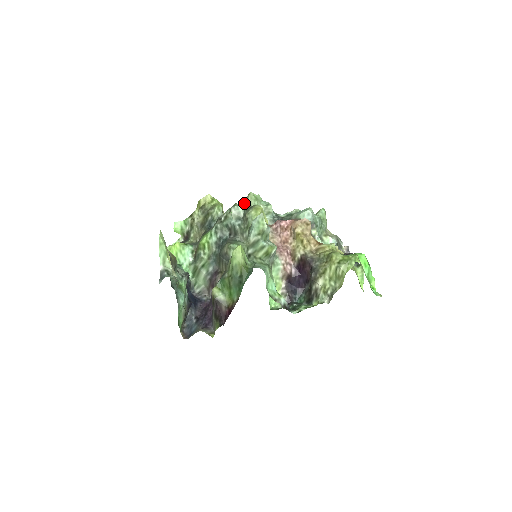
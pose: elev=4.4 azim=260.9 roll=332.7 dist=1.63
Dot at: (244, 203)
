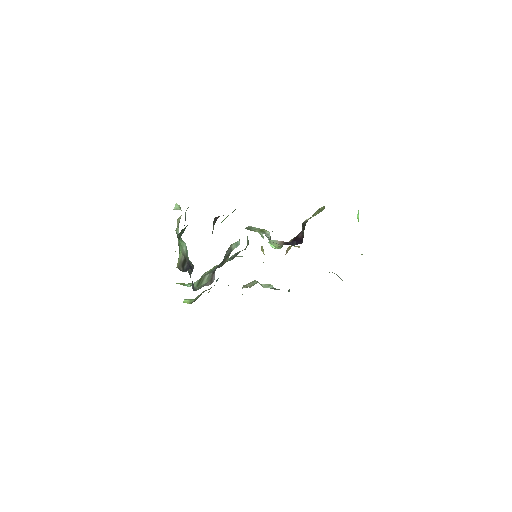
Dot at: occluded
